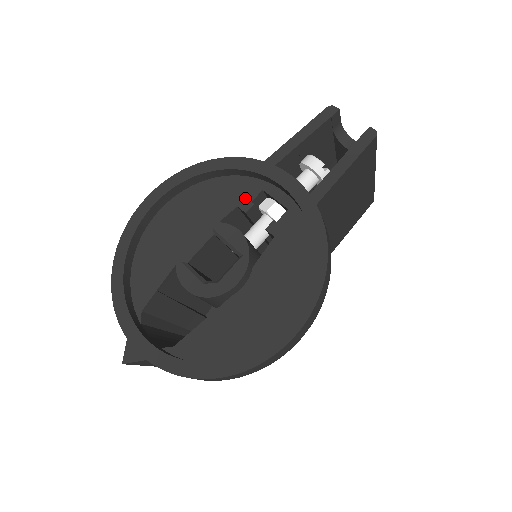
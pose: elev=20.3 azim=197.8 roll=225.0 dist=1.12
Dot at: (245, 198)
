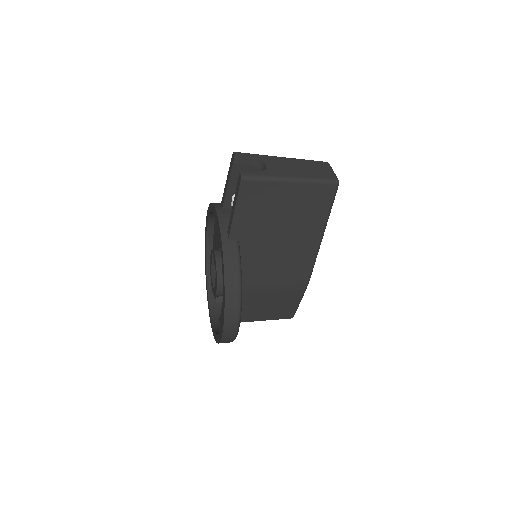
Dot at: occluded
